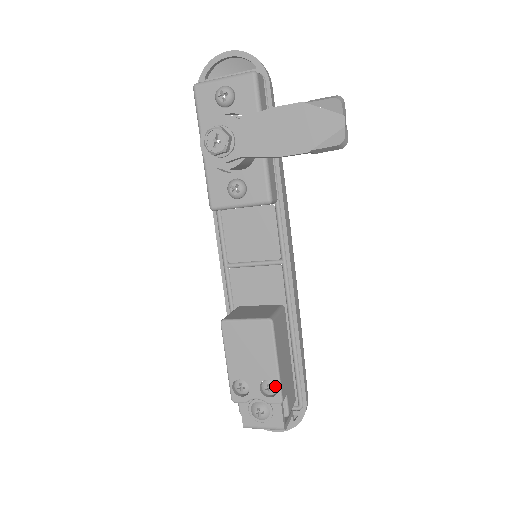
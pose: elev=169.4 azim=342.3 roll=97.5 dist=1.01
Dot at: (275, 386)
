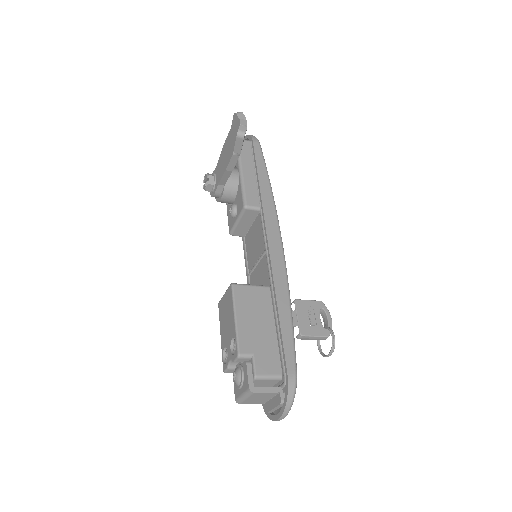
Dot at: (237, 342)
